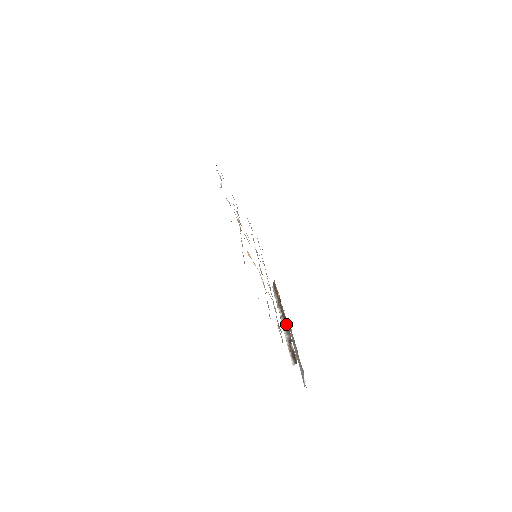
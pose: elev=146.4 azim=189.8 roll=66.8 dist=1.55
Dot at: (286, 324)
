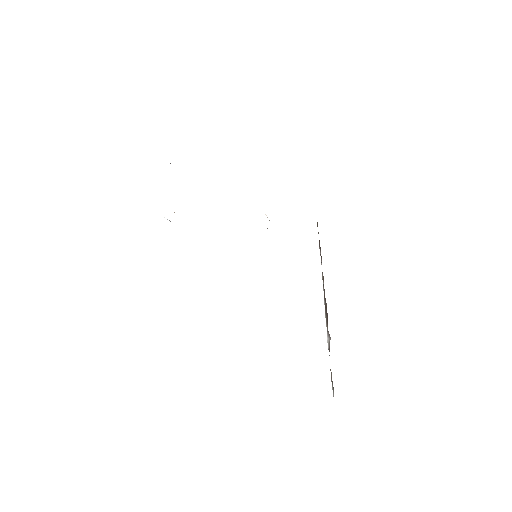
Dot at: (326, 315)
